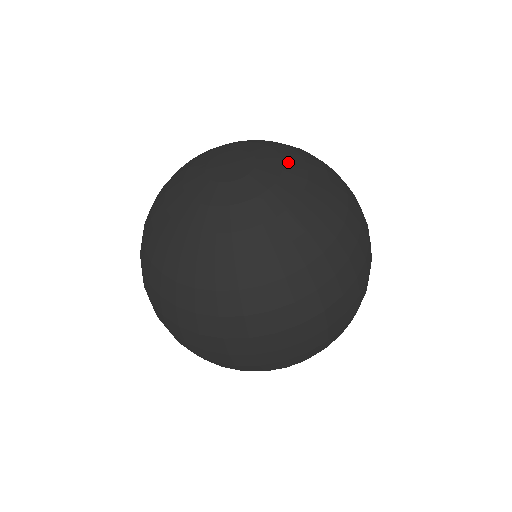
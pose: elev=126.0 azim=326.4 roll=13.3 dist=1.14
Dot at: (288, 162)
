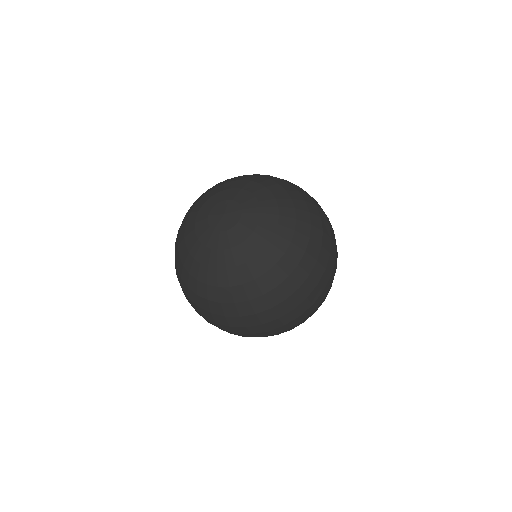
Dot at: (264, 217)
